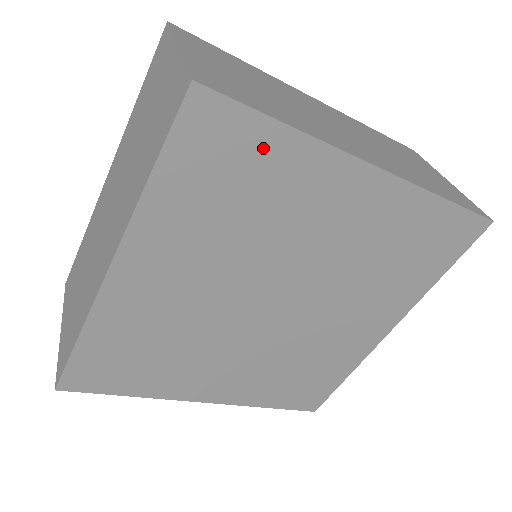
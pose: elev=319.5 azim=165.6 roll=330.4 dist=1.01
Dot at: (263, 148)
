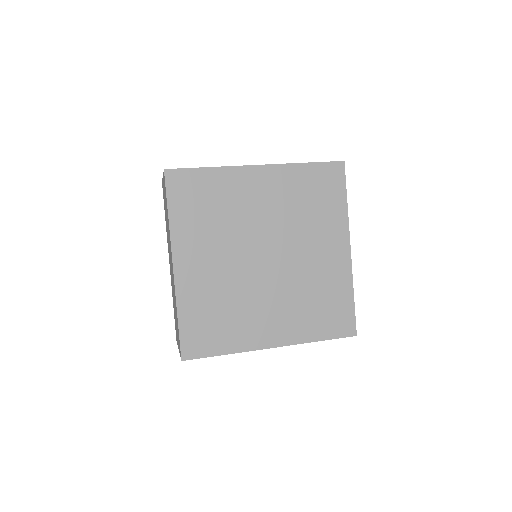
Dot at: (205, 181)
